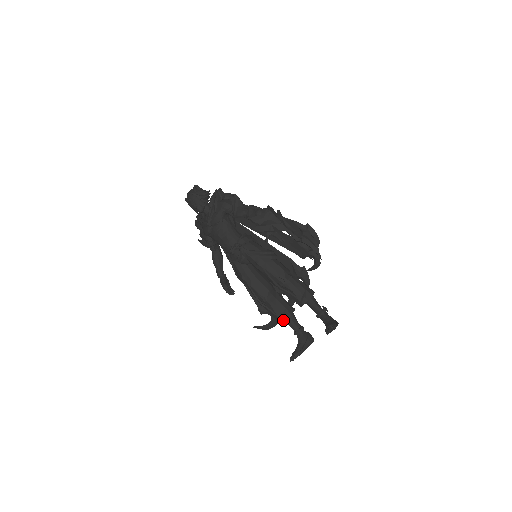
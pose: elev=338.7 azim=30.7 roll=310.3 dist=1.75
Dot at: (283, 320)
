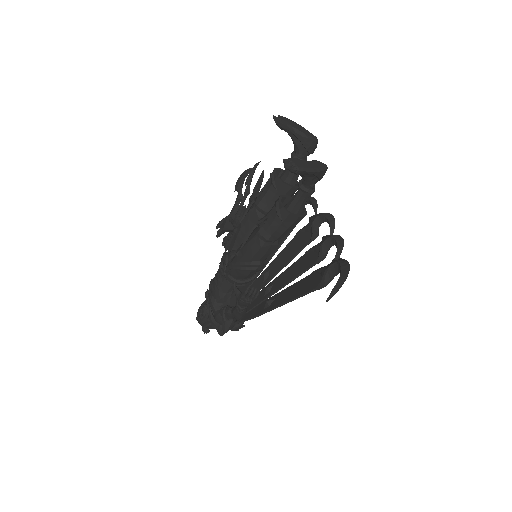
Dot at: (278, 201)
